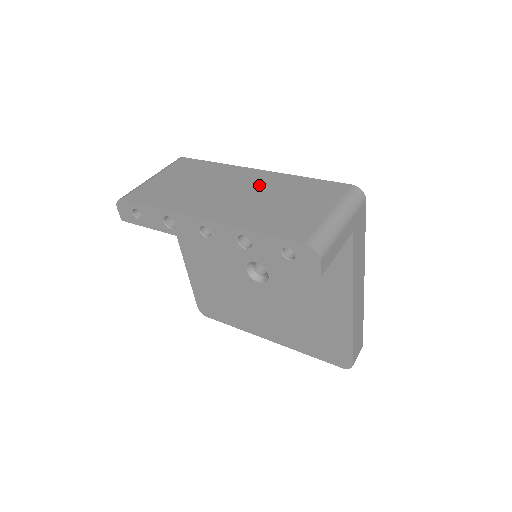
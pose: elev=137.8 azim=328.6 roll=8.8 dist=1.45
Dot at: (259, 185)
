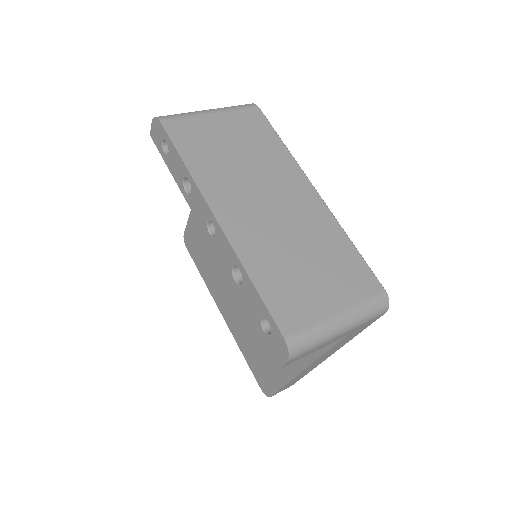
Dot at: (301, 215)
